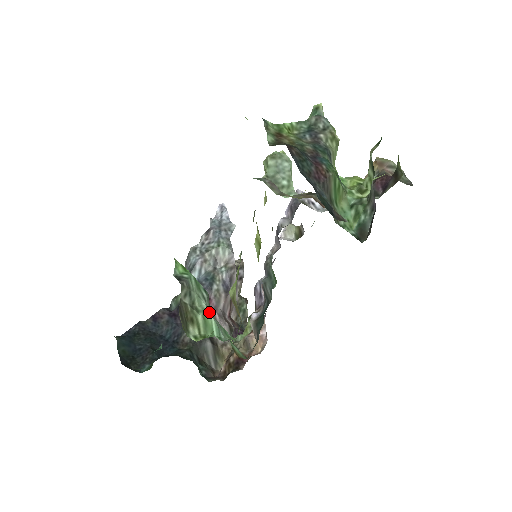
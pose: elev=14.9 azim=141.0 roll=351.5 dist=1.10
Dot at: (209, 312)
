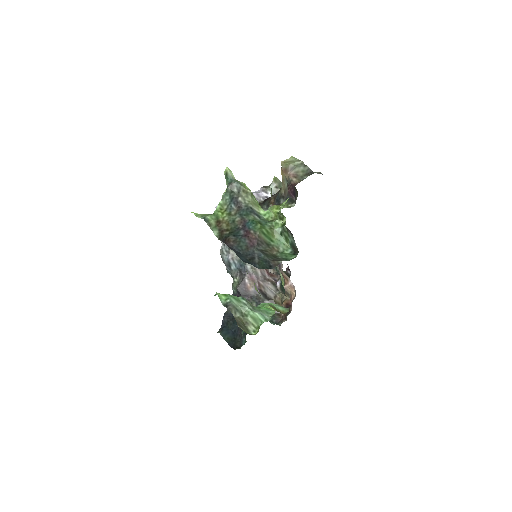
Dot at: (252, 311)
